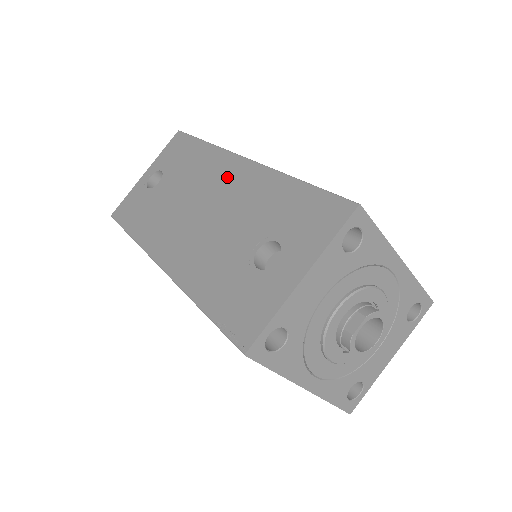
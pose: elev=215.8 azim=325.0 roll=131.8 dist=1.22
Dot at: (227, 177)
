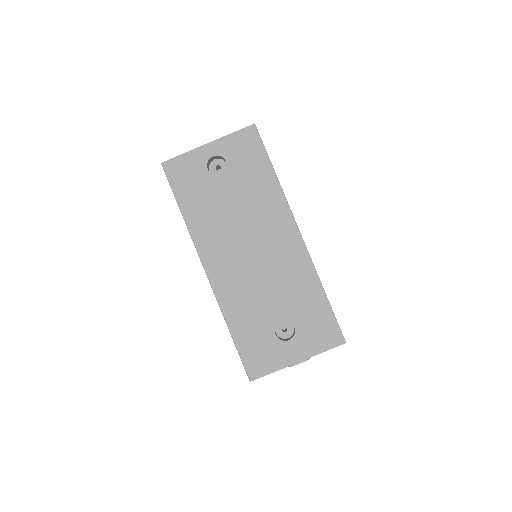
Dot at: (281, 238)
